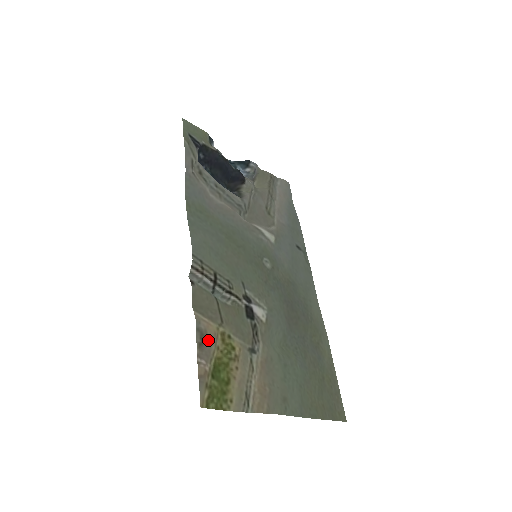
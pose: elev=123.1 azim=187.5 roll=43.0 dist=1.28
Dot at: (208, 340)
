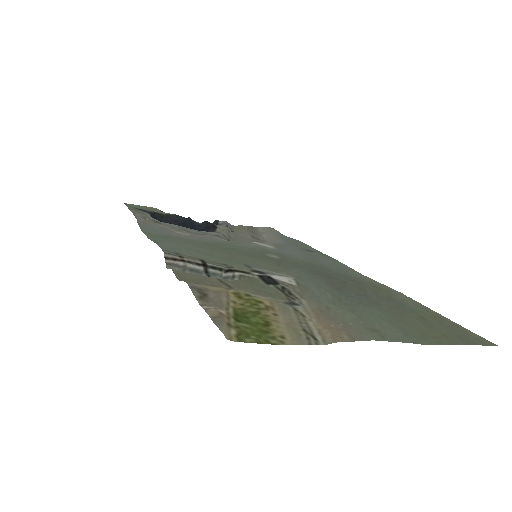
Dot at: (212, 293)
